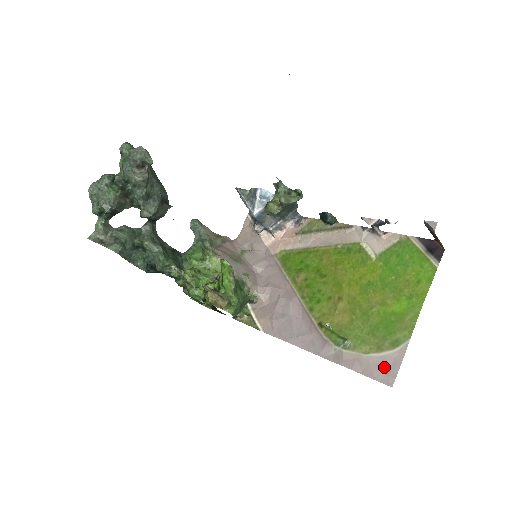
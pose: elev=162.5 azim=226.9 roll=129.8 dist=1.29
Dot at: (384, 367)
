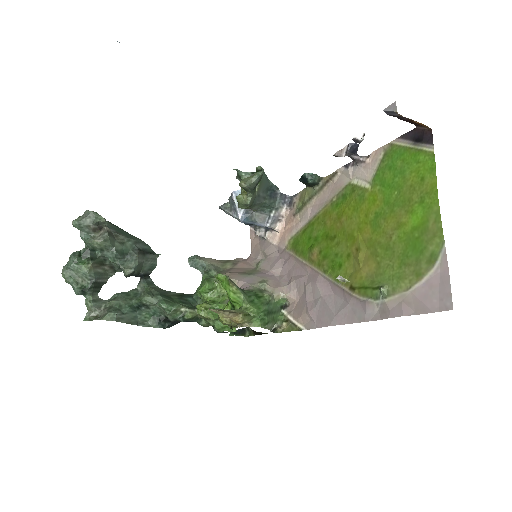
Dot at: (434, 292)
